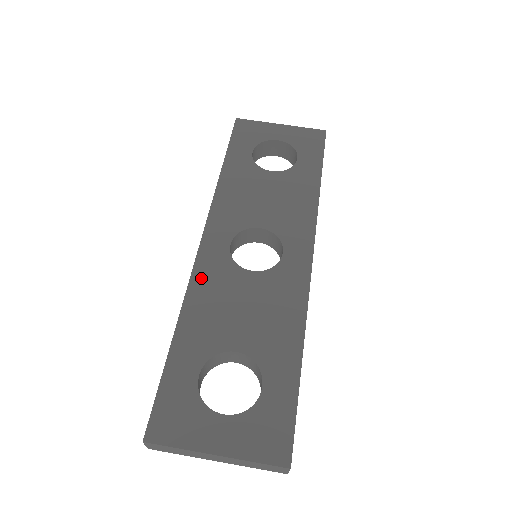
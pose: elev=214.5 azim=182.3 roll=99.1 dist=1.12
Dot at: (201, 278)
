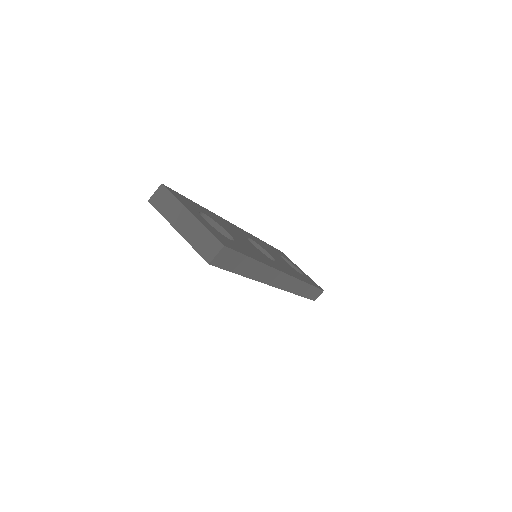
Dot at: (228, 223)
